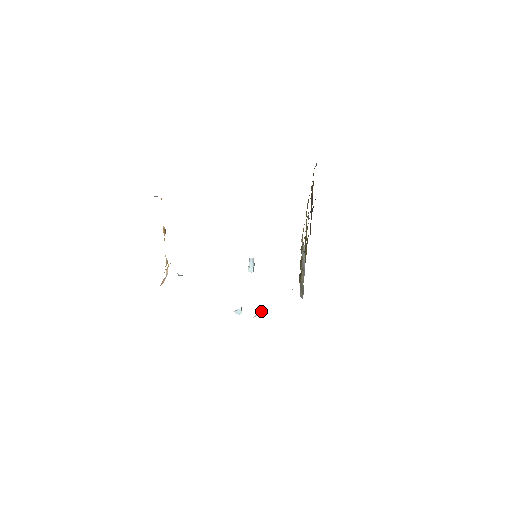
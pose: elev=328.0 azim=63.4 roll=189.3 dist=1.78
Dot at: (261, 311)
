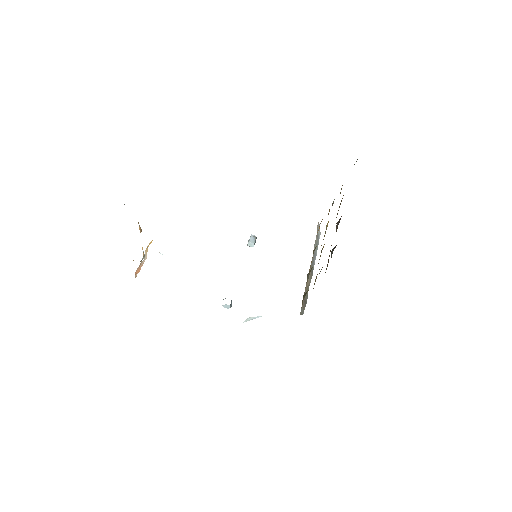
Dot at: (252, 317)
